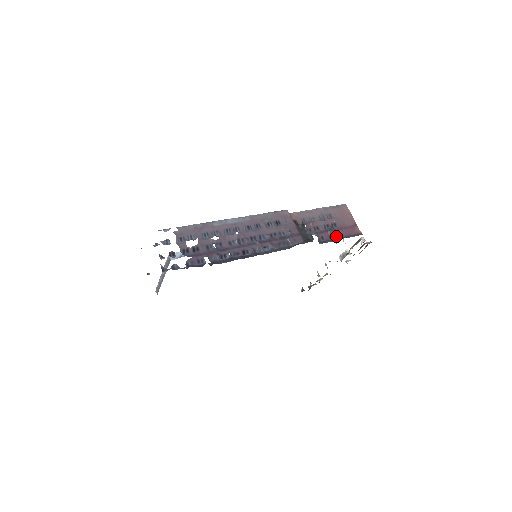
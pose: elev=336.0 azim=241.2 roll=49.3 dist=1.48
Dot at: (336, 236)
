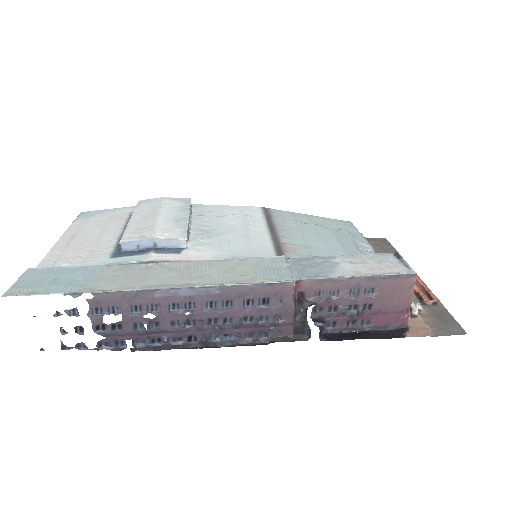
Dot at: (360, 323)
